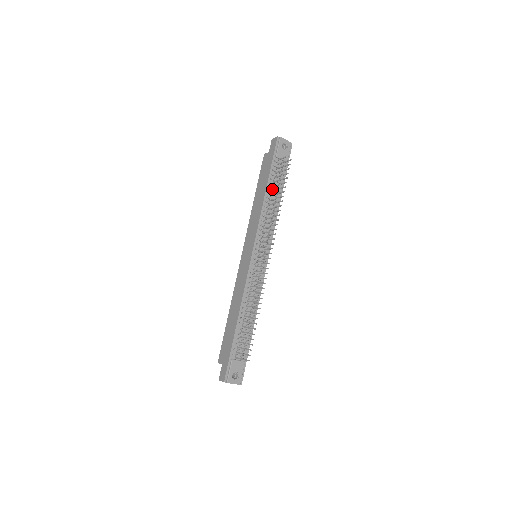
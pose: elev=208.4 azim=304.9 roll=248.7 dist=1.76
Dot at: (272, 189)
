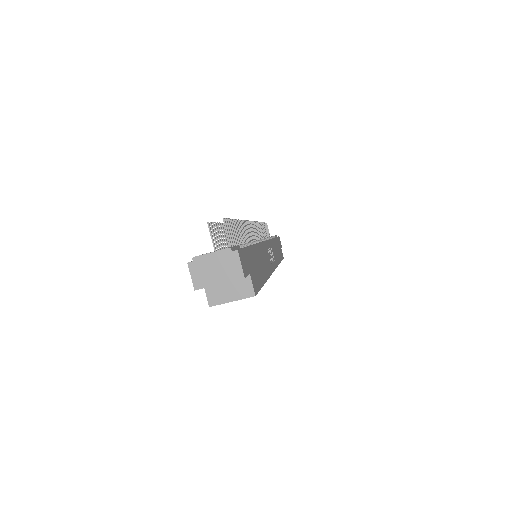
Dot at: occluded
